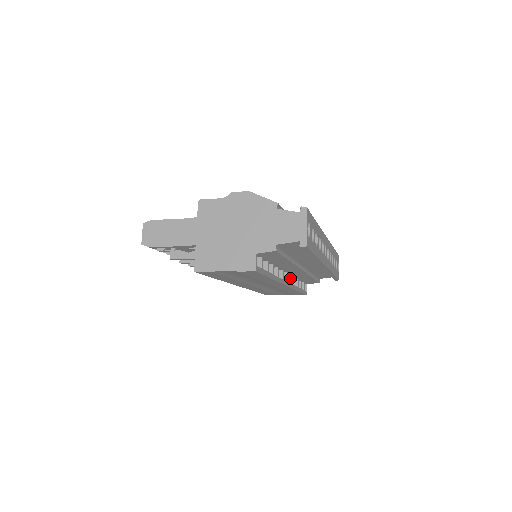
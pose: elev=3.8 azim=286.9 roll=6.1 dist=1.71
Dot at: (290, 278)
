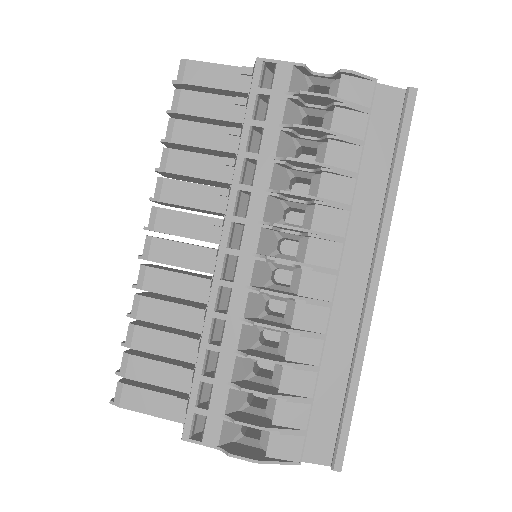
Dot at: occluded
